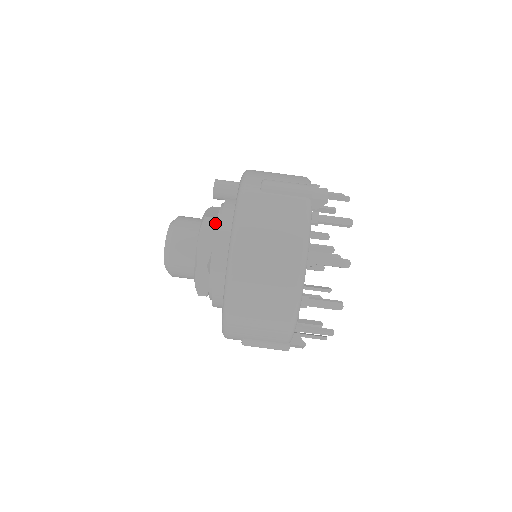
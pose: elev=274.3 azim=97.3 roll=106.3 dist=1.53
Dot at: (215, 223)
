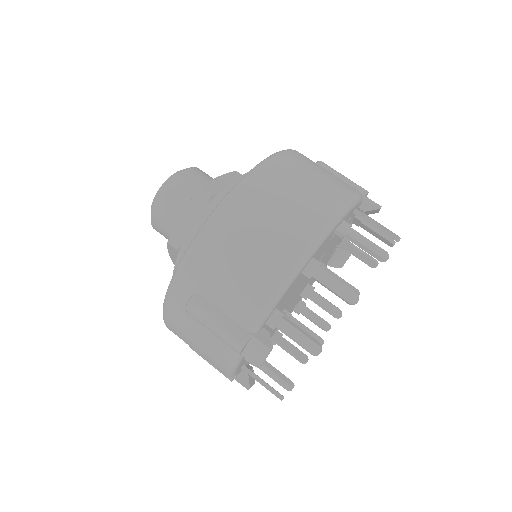
Dot at: occluded
